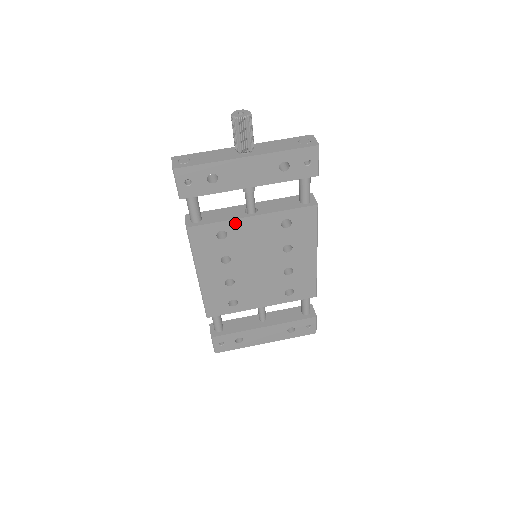
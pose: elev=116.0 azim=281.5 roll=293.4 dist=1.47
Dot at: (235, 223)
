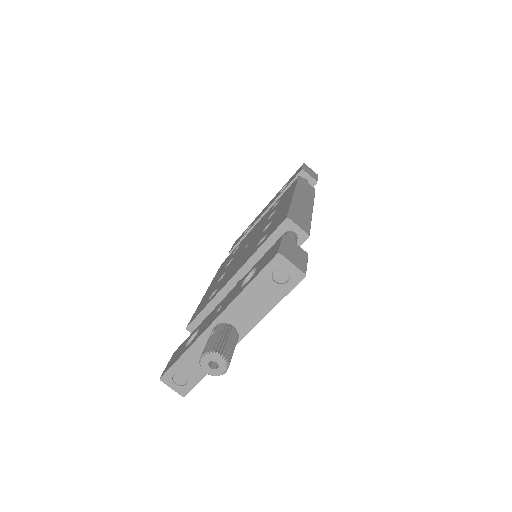
Dot at: occluded
